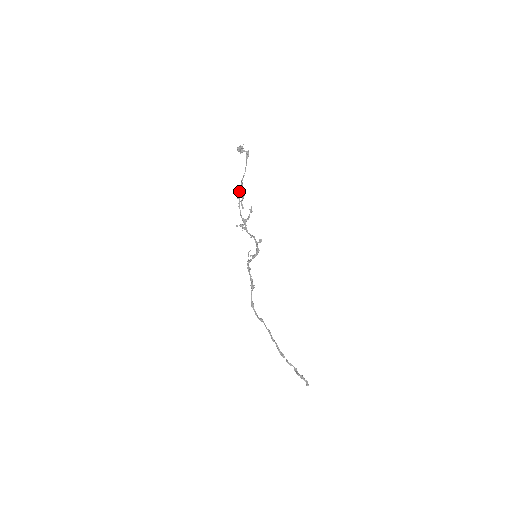
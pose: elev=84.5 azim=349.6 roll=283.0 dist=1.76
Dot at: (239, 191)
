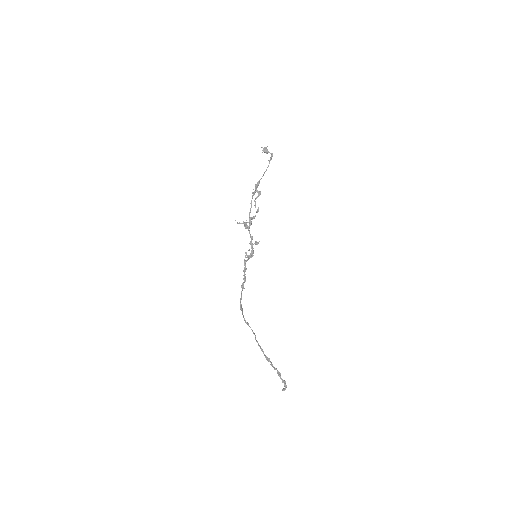
Dot at: occluded
